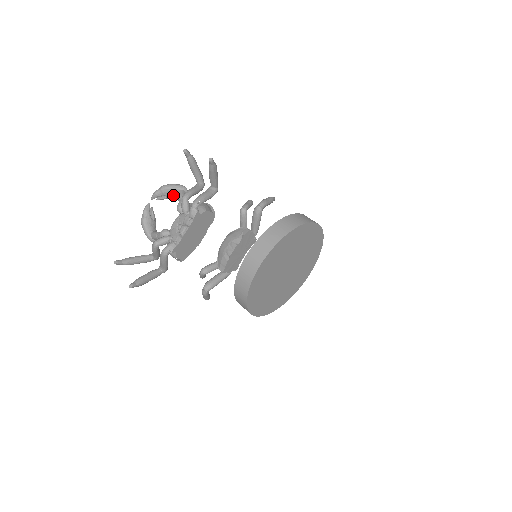
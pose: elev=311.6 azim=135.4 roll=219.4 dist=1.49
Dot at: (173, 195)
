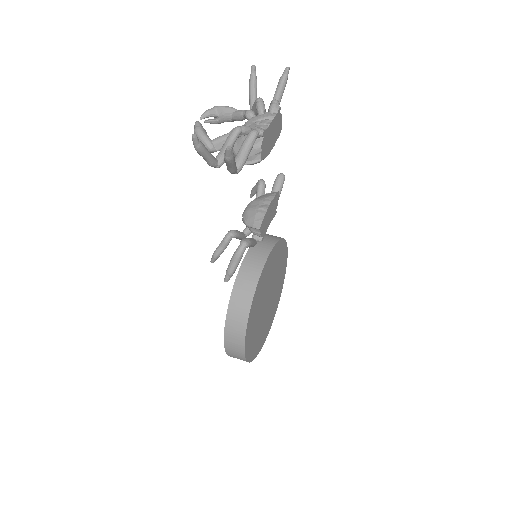
Dot at: (225, 118)
